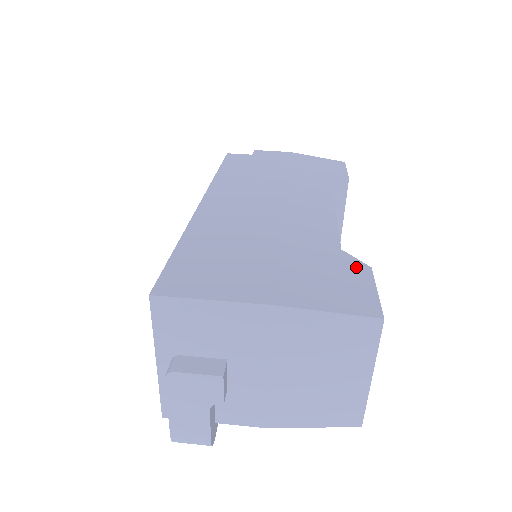
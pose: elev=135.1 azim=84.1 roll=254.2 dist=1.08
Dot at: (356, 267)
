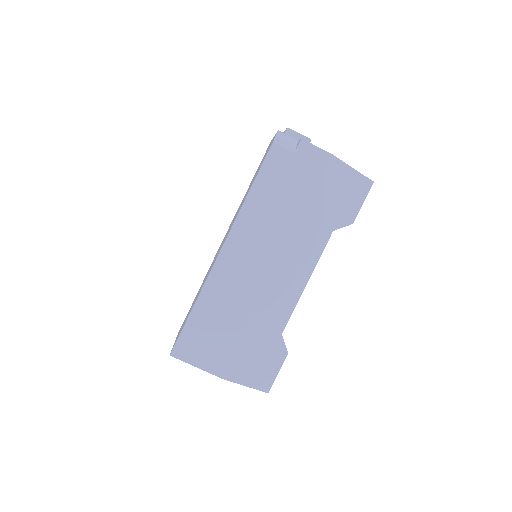
Dot at: (280, 353)
